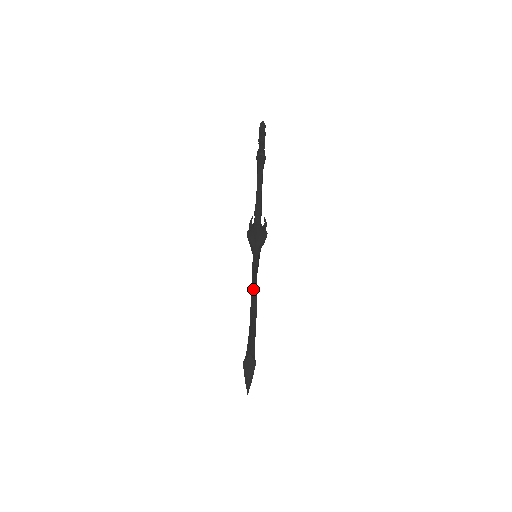
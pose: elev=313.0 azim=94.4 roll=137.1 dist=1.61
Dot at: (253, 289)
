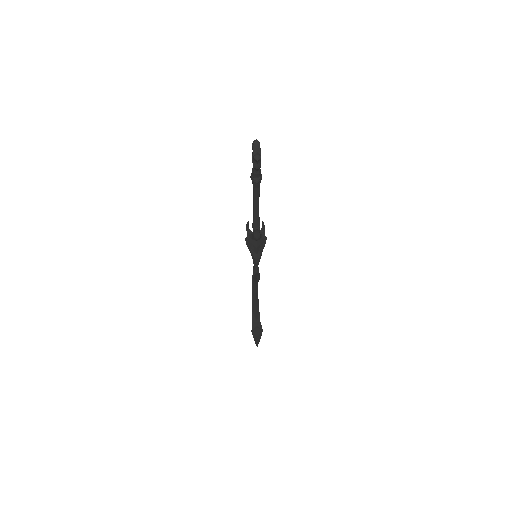
Dot at: (255, 280)
